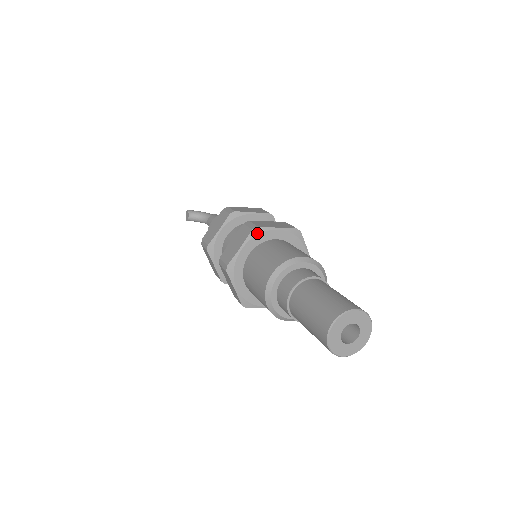
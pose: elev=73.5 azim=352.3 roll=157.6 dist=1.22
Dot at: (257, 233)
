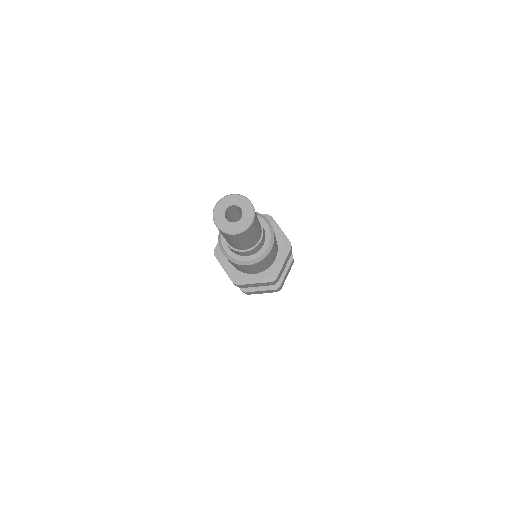
Dot at: (267, 218)
